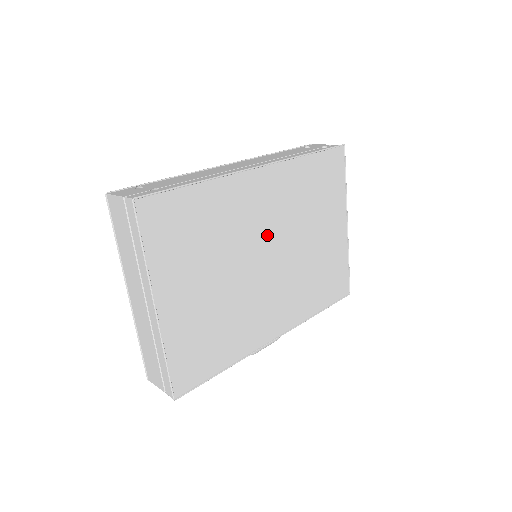
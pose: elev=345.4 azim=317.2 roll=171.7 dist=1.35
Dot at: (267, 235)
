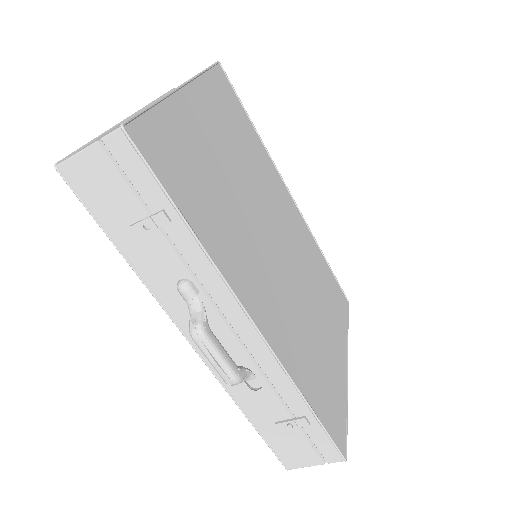
Dot at: (282, 233)
